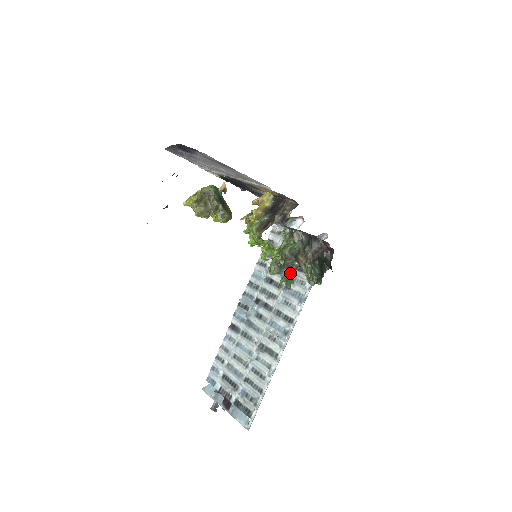
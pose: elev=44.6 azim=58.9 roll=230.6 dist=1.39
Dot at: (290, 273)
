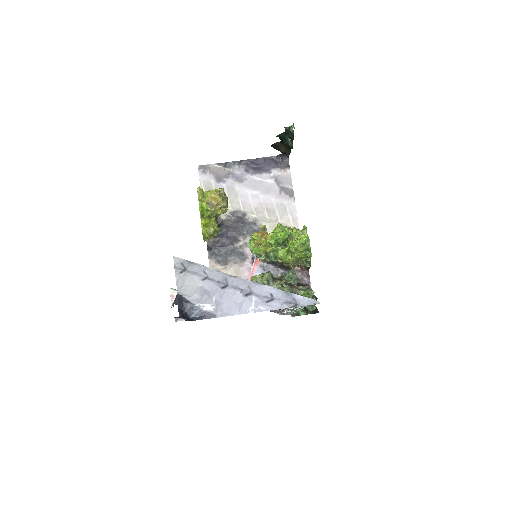
Dot at: occluded
